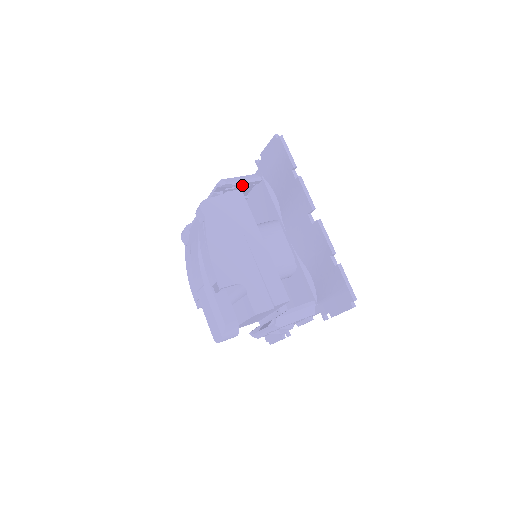
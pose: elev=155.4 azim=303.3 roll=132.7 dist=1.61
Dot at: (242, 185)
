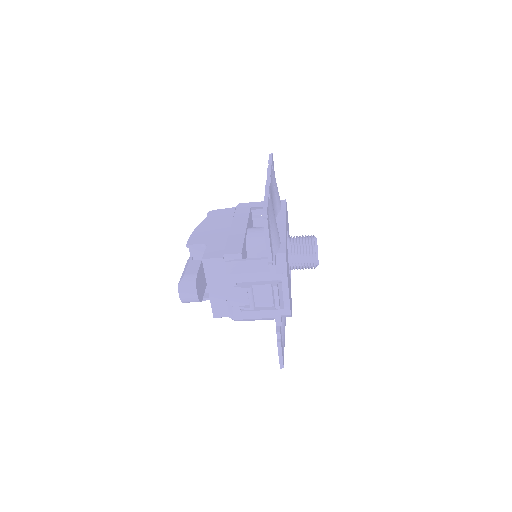
Dot at: (255, 206)
